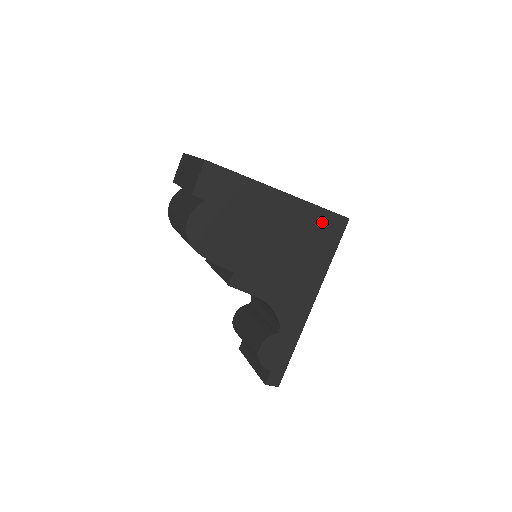
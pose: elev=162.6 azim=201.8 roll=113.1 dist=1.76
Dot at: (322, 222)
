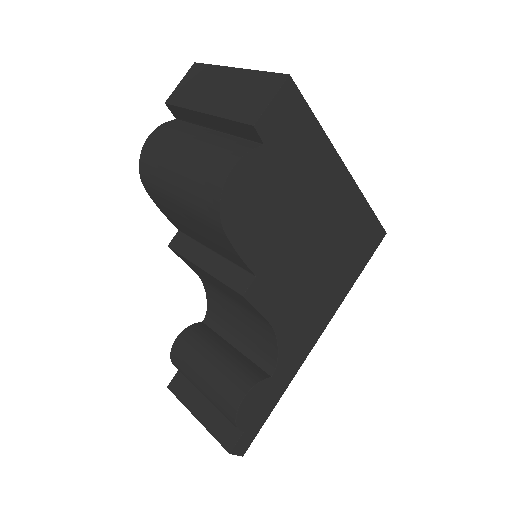
Dot at: (365, 229)
